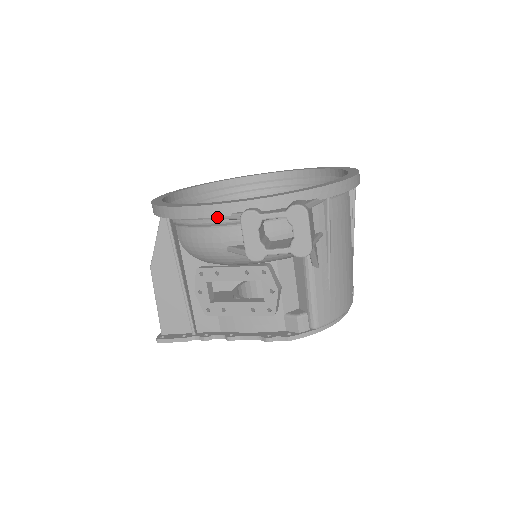
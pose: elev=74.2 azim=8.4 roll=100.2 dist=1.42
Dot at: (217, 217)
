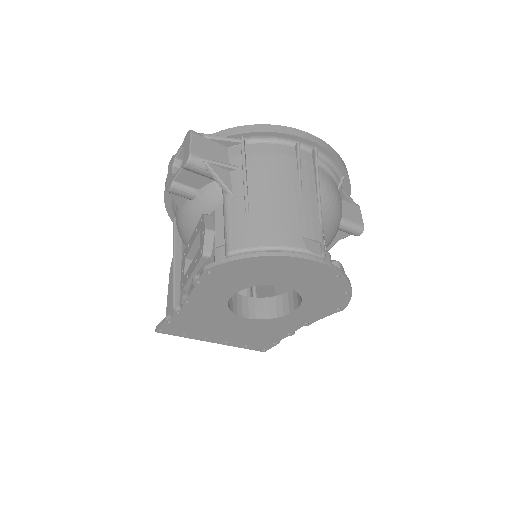
Dot at: occluded
